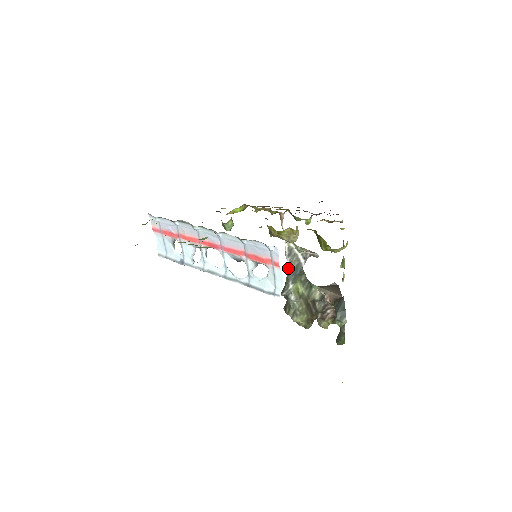
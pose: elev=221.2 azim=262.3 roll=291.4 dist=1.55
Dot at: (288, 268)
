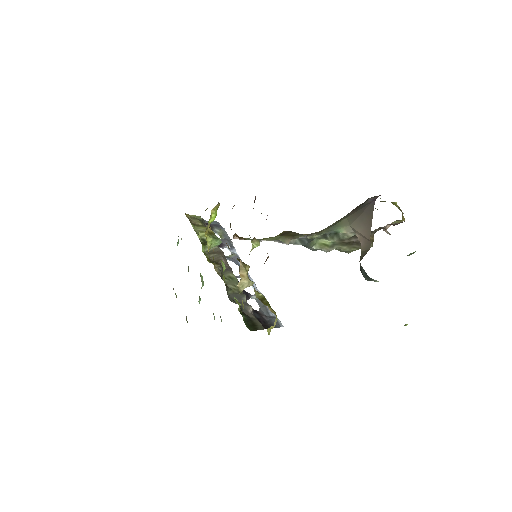
Dot at: (294, 244)
